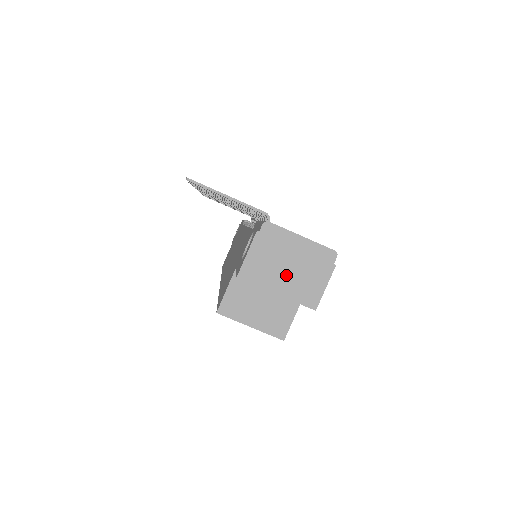
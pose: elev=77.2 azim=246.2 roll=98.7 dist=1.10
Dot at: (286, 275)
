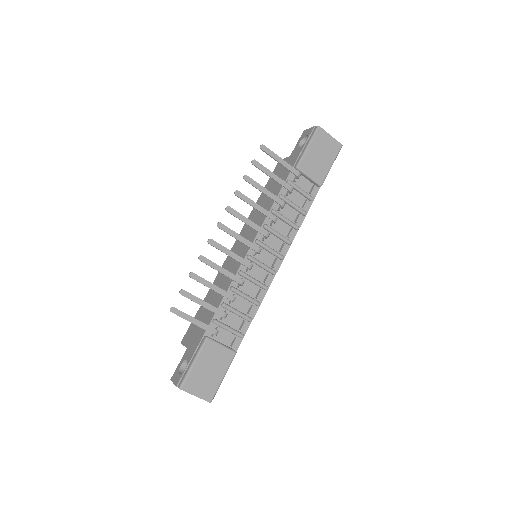
Dot at: occluded
